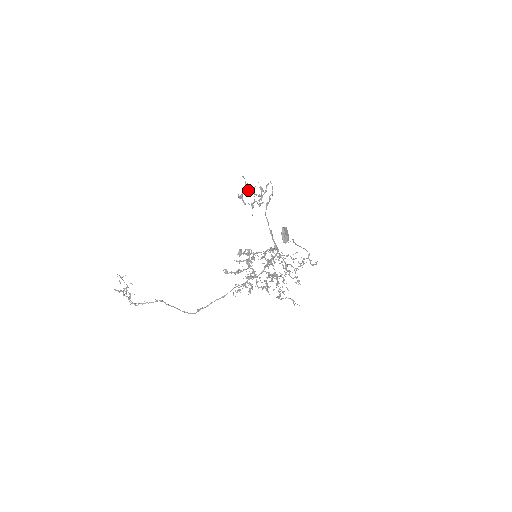
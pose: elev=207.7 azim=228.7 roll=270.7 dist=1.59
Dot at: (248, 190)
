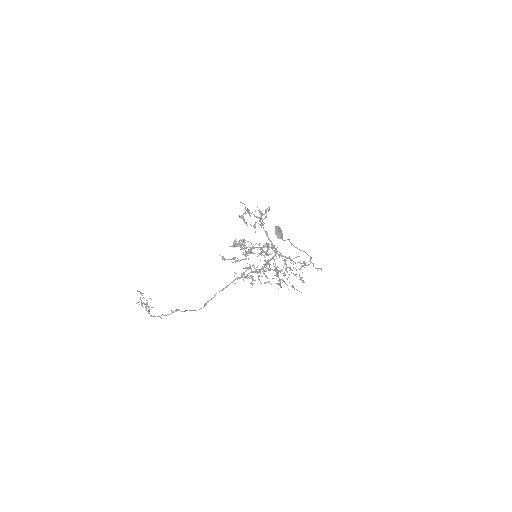
Dot at: (248, 212)
